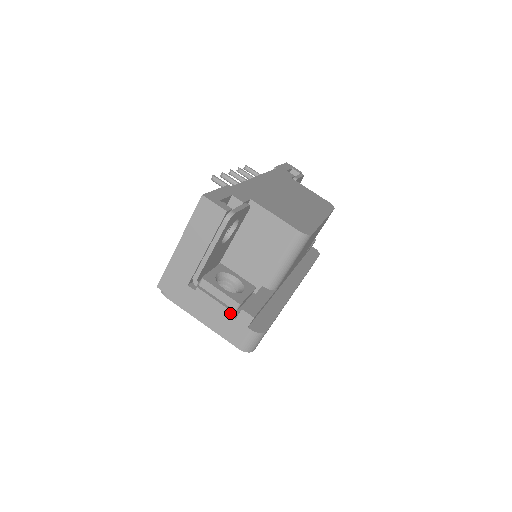
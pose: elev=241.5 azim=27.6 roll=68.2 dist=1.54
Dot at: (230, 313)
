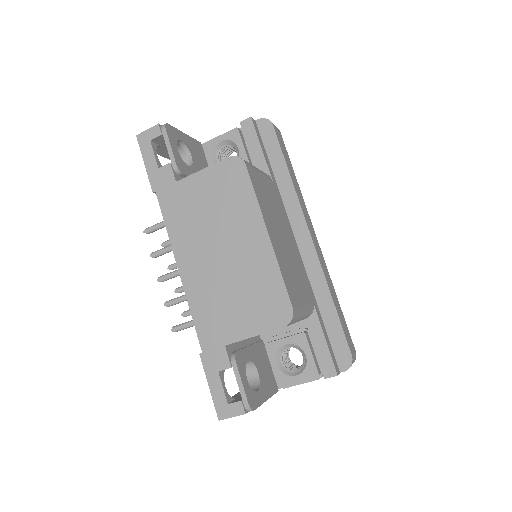
Dot at: occluded
